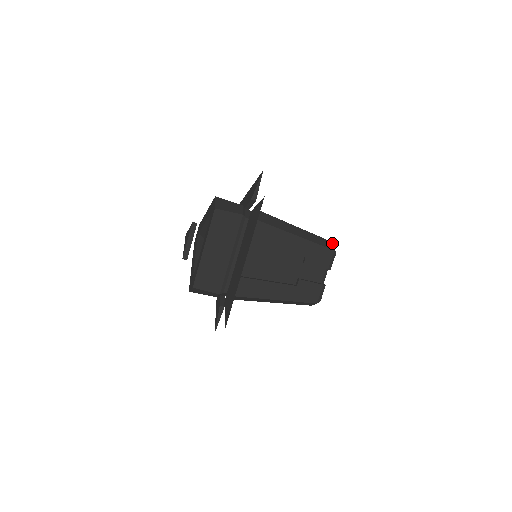
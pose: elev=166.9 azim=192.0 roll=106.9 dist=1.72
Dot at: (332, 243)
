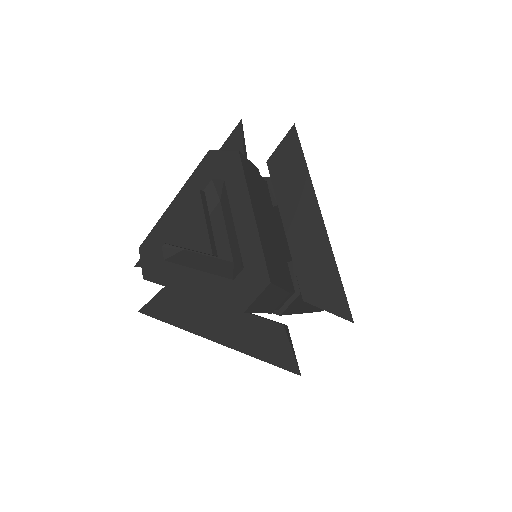
Dot at: occluded
